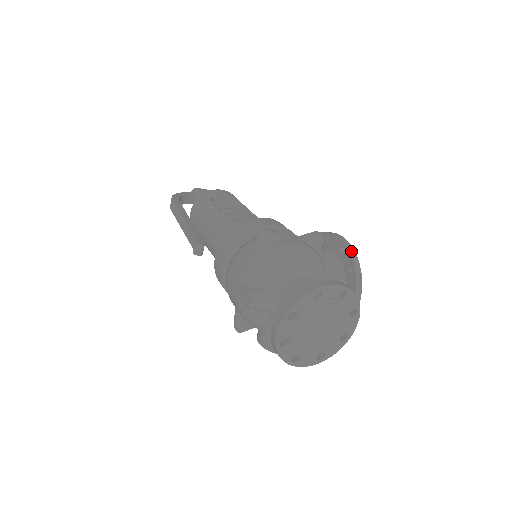
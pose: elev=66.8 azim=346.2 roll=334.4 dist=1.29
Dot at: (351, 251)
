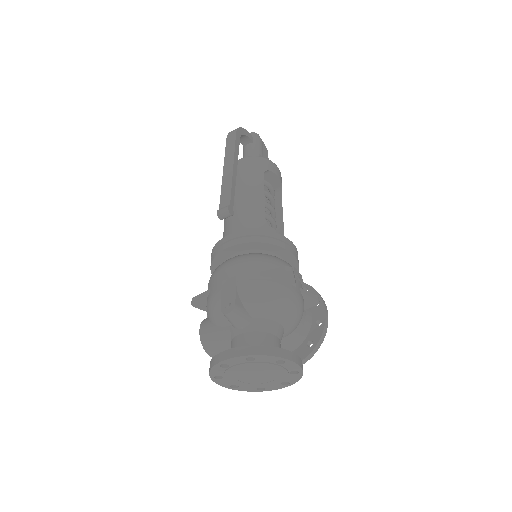
Dot at: (324, 332)
